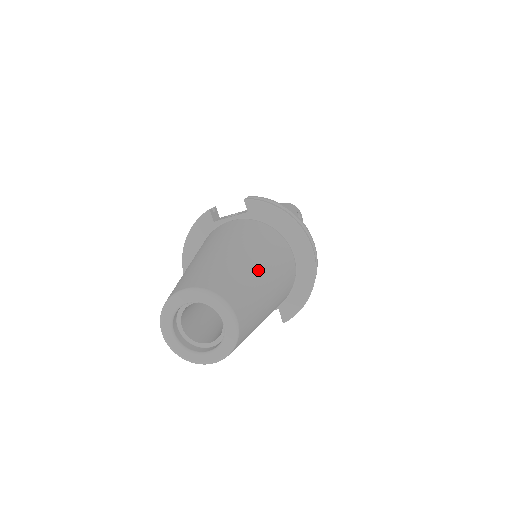
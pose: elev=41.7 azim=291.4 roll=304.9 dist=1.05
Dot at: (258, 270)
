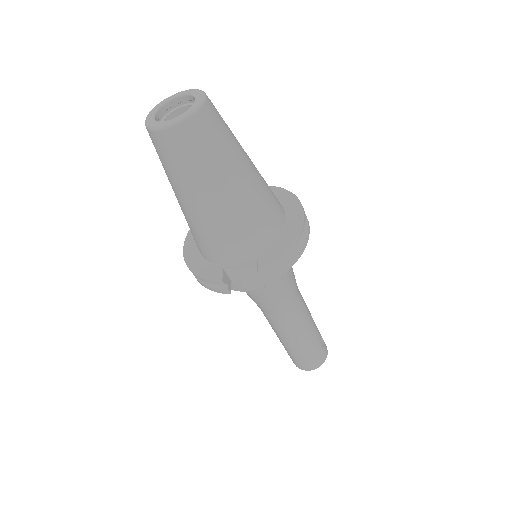
Dot at: (242, 148)
